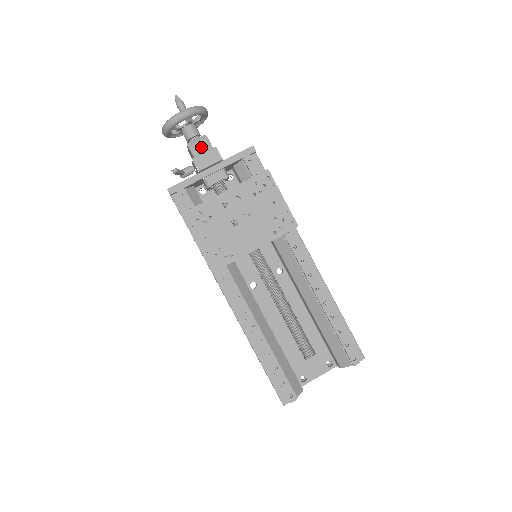
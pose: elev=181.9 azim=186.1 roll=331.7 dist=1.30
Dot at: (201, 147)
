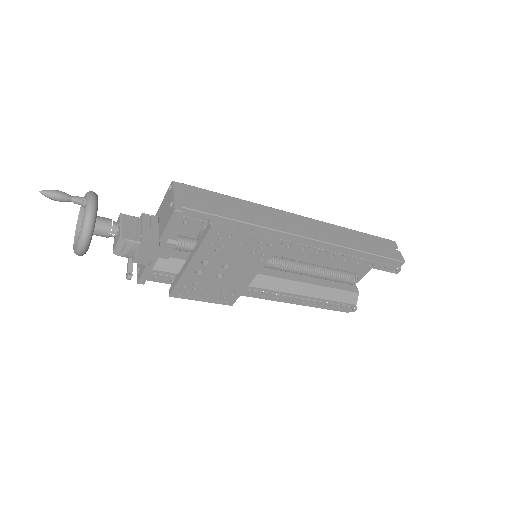
Dot at: (129, 251)
